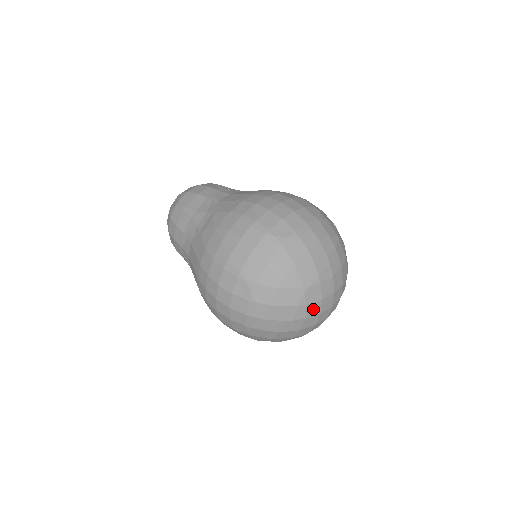
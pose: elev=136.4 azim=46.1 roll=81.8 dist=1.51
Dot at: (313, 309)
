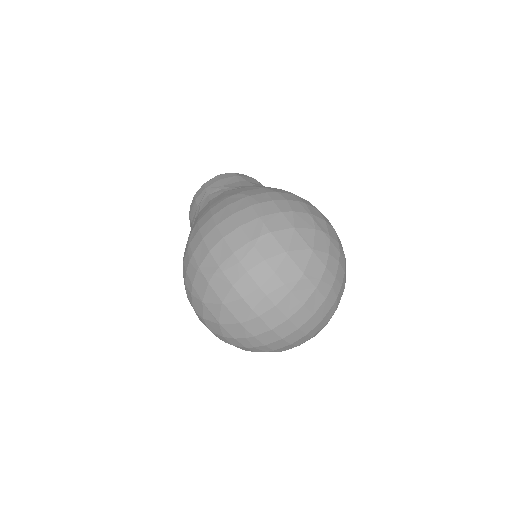
Dot at: (268, 337)
